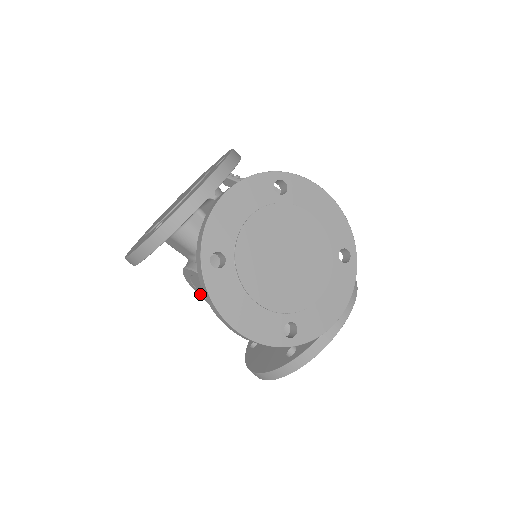
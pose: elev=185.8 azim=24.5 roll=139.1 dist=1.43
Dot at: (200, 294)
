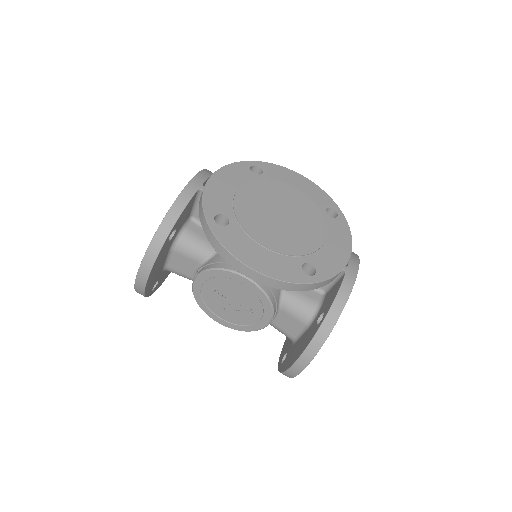
Dot at: (215, 317)
